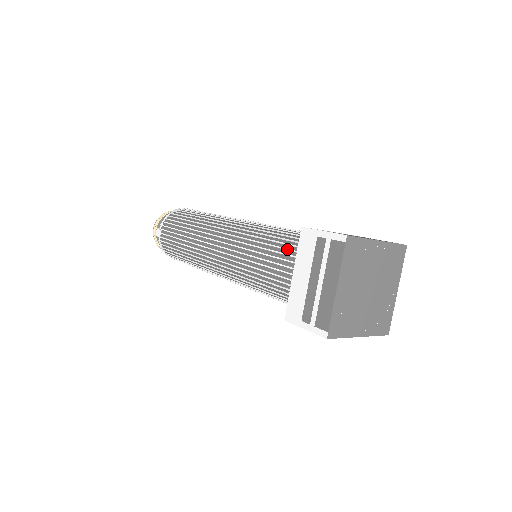
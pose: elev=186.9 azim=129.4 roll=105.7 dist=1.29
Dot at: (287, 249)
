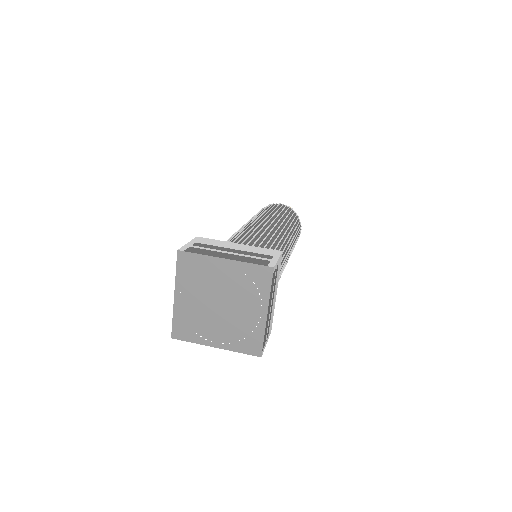
Dot at: occluded
